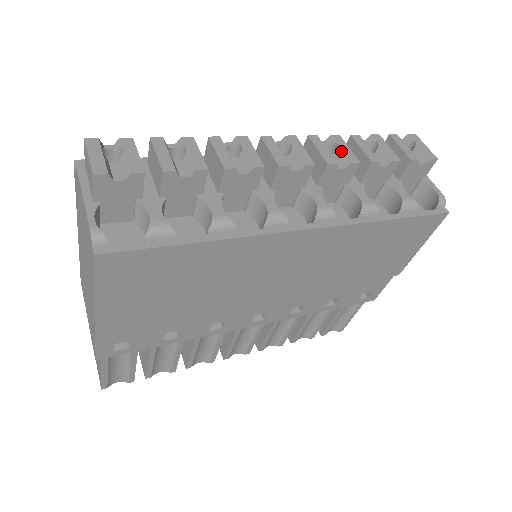
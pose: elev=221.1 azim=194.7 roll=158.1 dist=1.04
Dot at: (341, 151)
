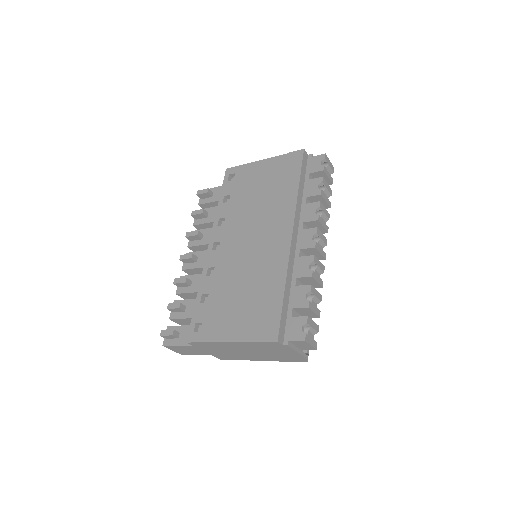
Dot at: (325, 215)
